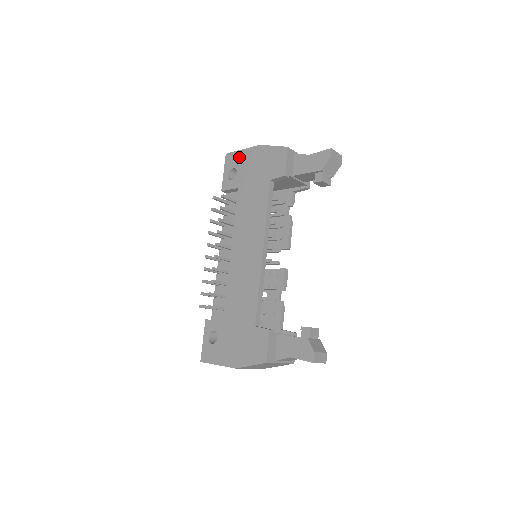
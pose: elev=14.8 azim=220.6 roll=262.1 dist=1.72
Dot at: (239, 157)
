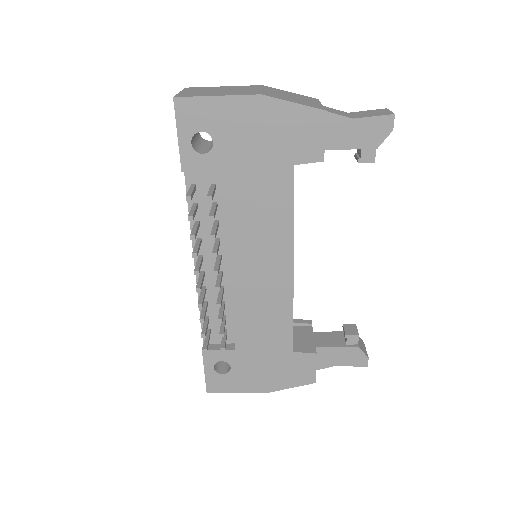
Dot at: (212, 111)
